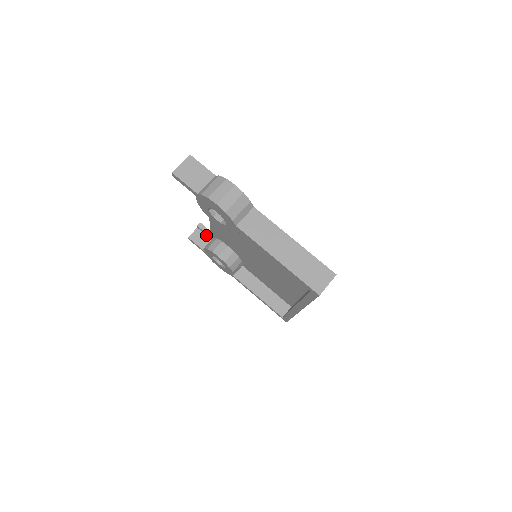
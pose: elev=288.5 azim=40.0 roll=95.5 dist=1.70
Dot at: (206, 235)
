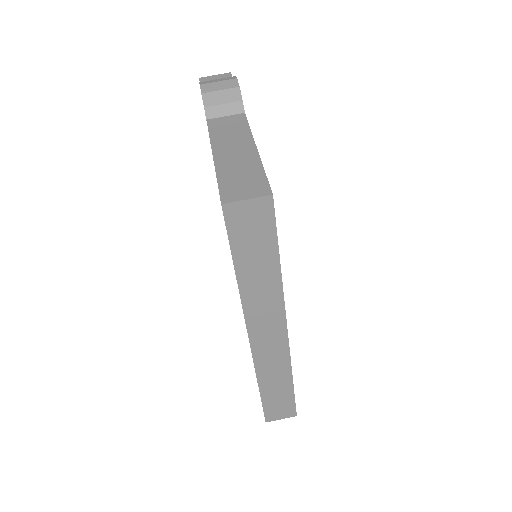
Dot at: occluded
